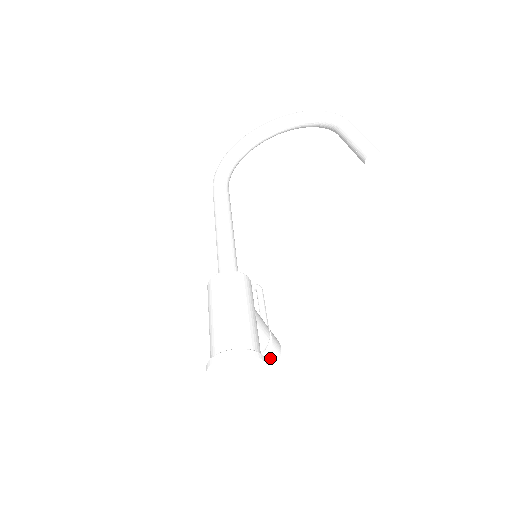
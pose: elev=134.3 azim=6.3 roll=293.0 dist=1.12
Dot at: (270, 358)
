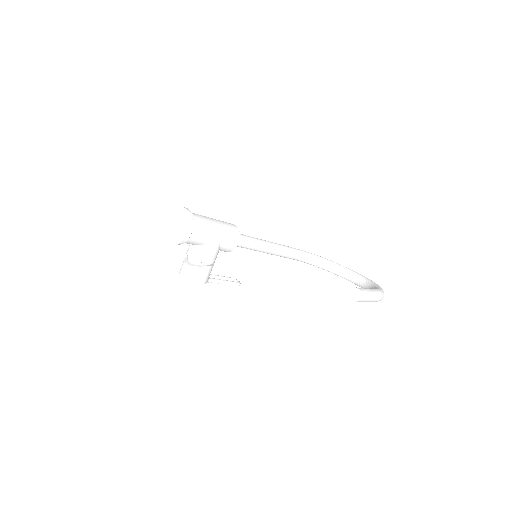
Dot at: (192, 271)
